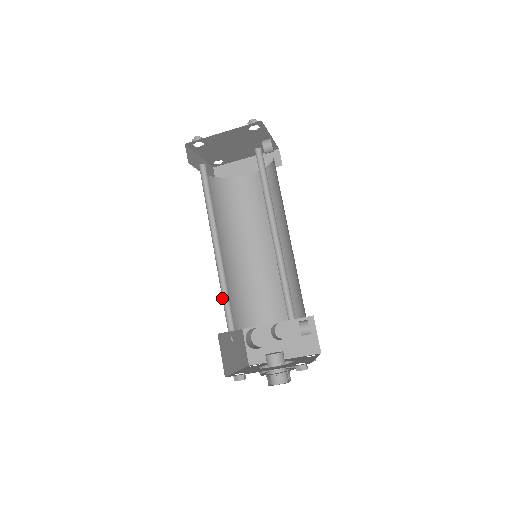
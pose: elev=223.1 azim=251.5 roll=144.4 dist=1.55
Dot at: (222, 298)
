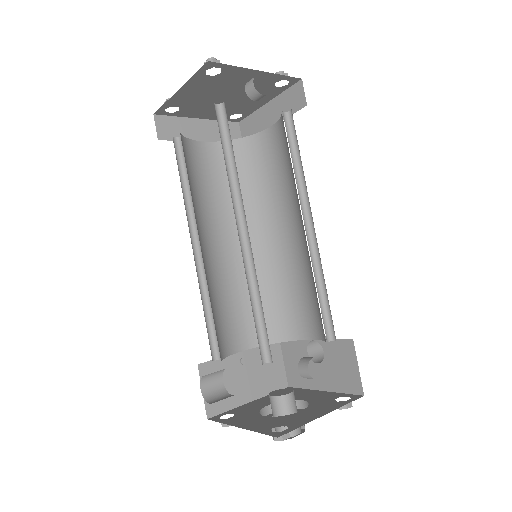
Dot at: (207, 317)
